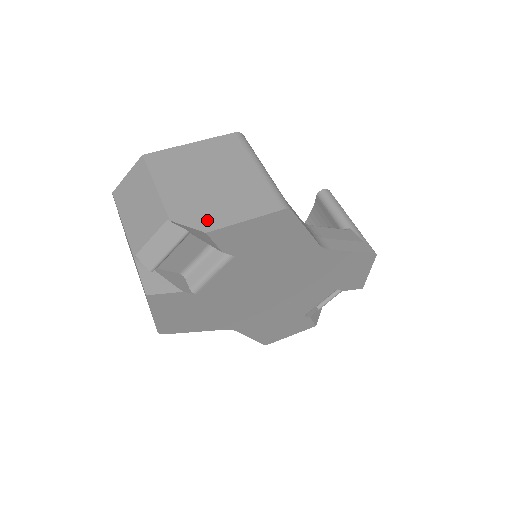
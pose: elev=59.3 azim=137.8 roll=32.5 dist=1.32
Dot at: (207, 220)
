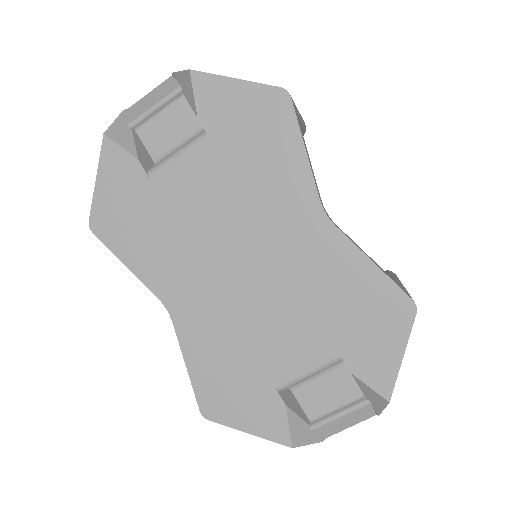
Dot at: occluded
